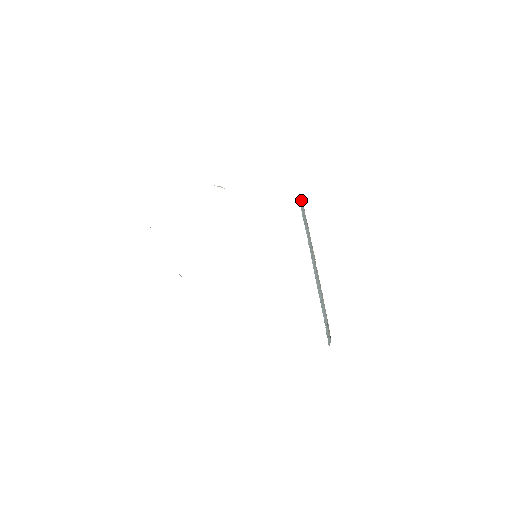
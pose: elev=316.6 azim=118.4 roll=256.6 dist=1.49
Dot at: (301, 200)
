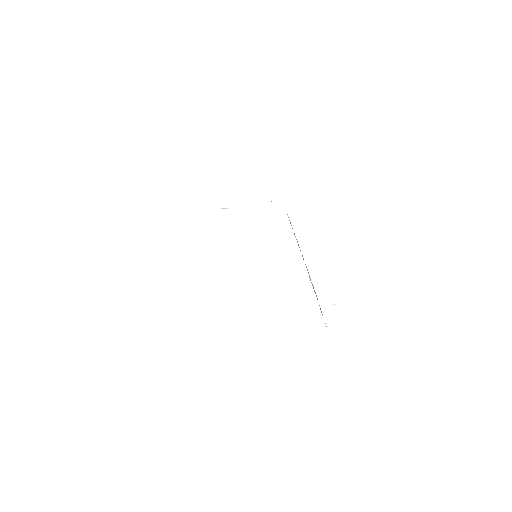
Dot at: occluded
